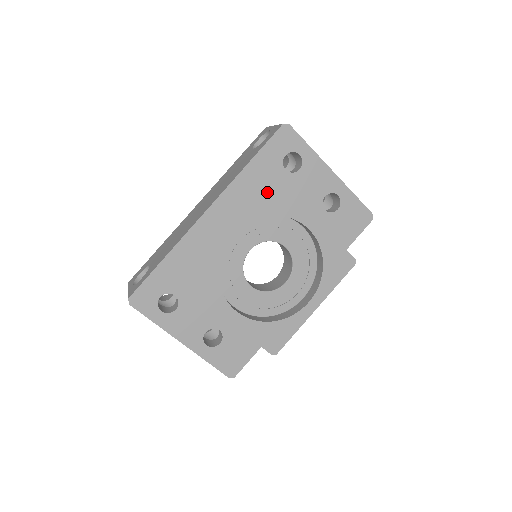
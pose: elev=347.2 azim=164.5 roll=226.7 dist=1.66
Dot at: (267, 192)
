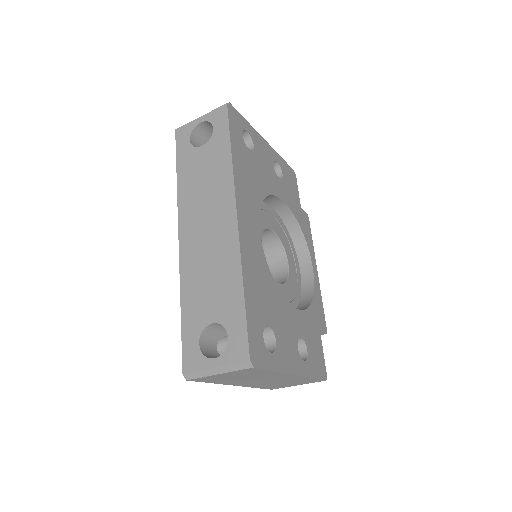
Dot at: (252, 176)
